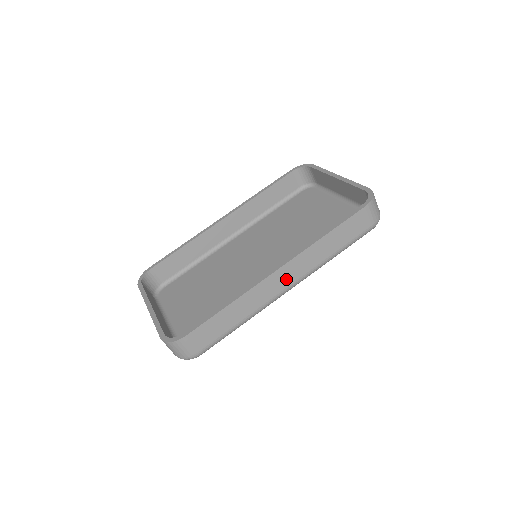
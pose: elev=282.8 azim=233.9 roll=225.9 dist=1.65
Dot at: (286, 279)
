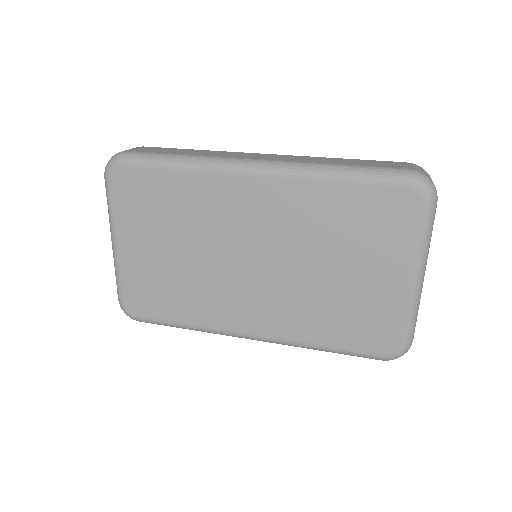
Dot at: (263, 158)
